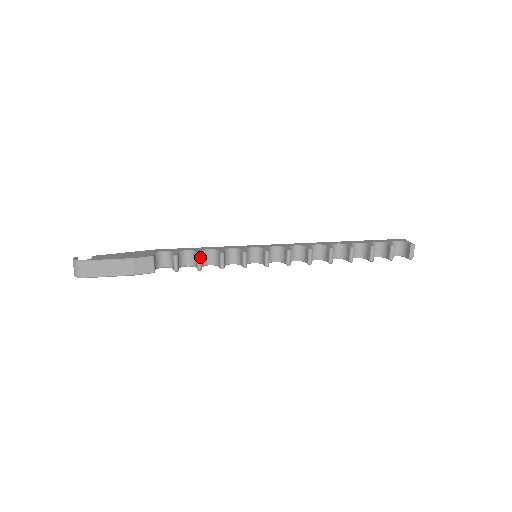
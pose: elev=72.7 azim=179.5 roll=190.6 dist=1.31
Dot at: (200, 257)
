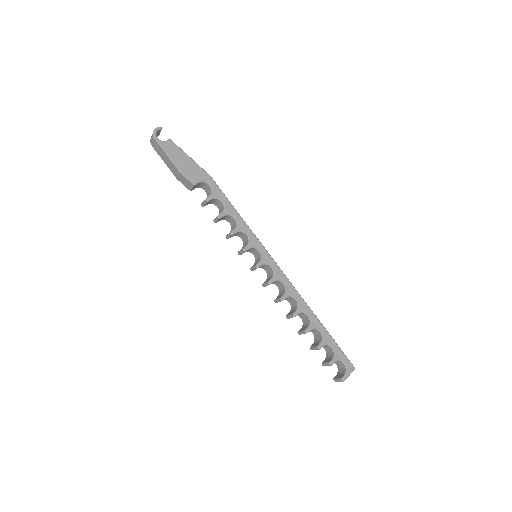
Dot at: (219, 218)
